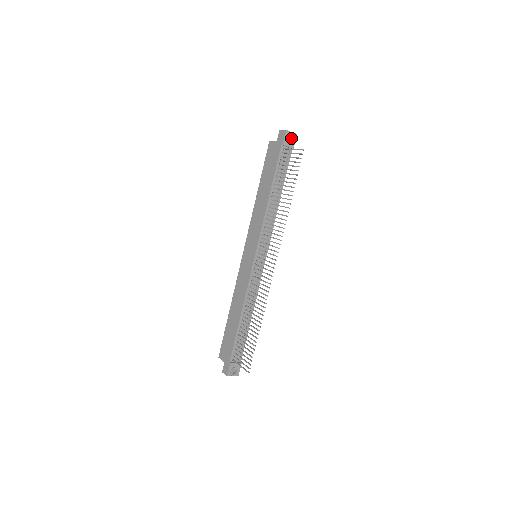
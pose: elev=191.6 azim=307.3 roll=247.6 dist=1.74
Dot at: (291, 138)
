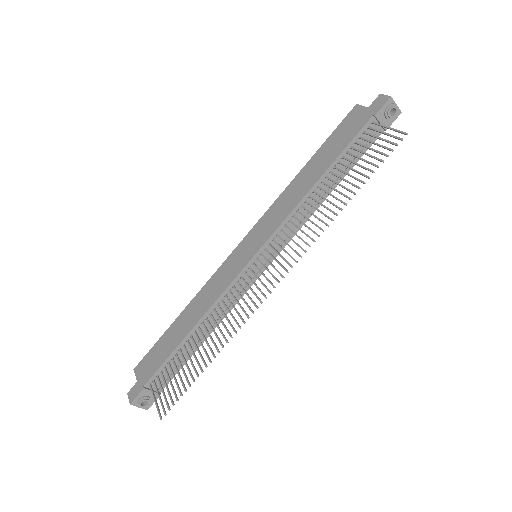
Dot at: (391, 113)
